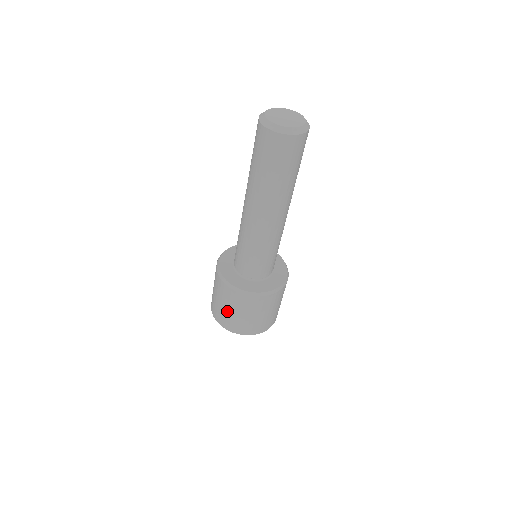
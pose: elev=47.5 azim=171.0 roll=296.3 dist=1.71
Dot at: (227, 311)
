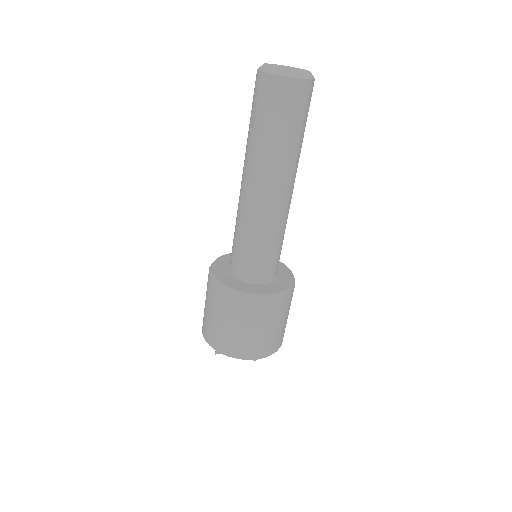
Dot at: (236, 331)
